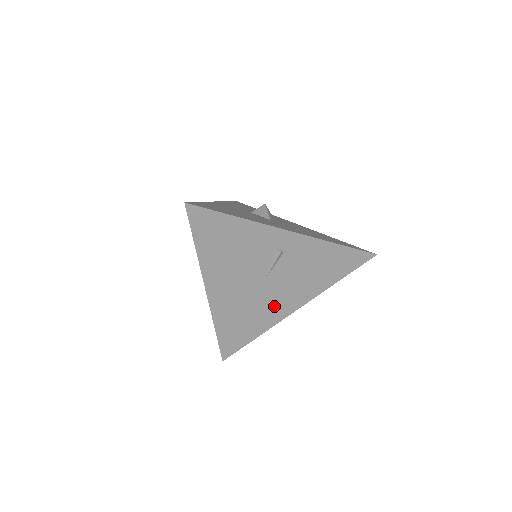
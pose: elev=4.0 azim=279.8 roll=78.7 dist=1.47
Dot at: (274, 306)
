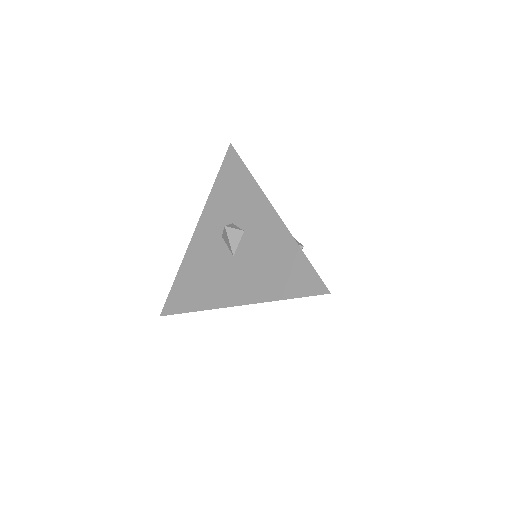
Dot at: occluded
